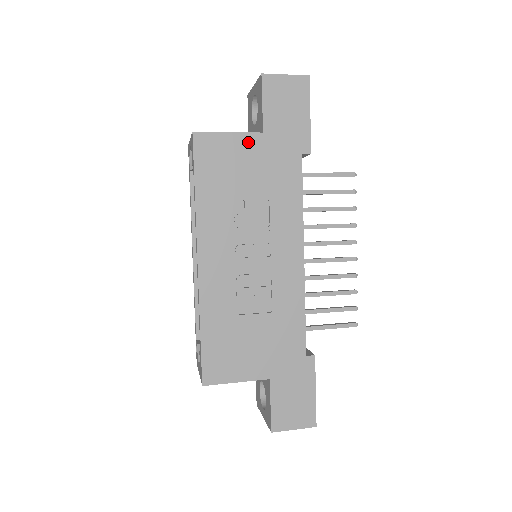
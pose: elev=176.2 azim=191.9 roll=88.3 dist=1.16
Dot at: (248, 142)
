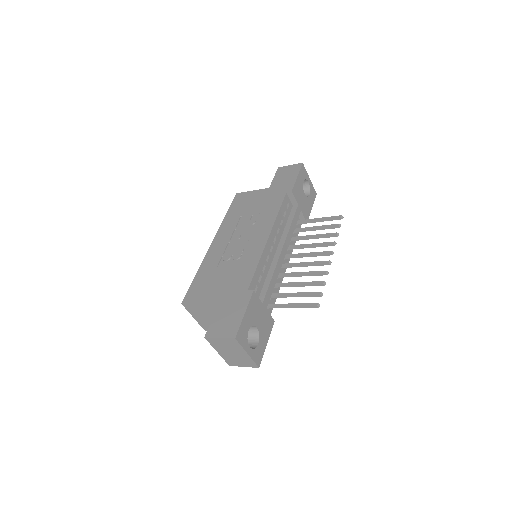
Dot at: (260, 193)
